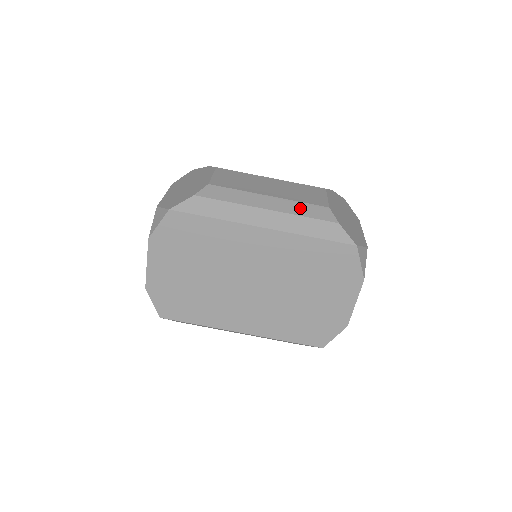
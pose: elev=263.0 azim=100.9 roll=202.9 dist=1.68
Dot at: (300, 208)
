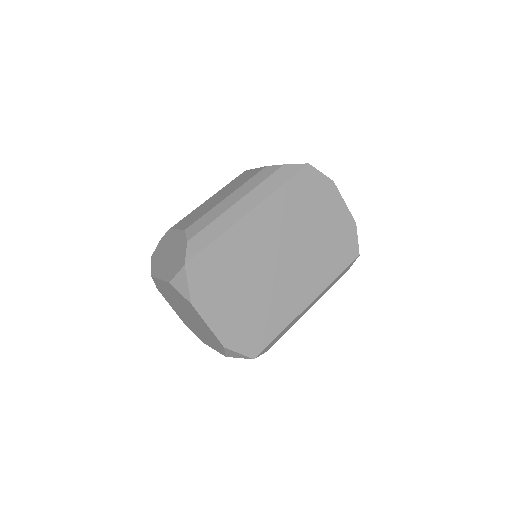
Dot at: (253, 182)
